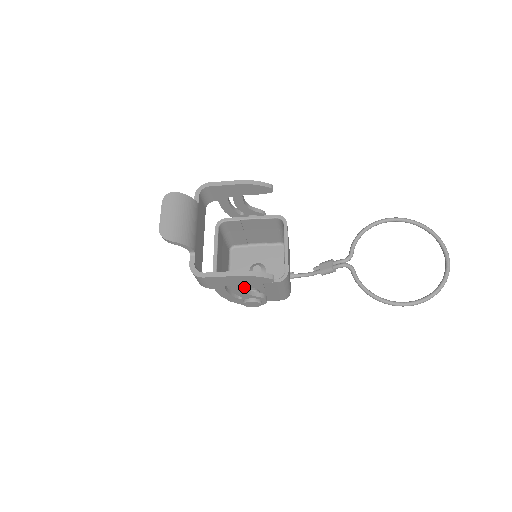
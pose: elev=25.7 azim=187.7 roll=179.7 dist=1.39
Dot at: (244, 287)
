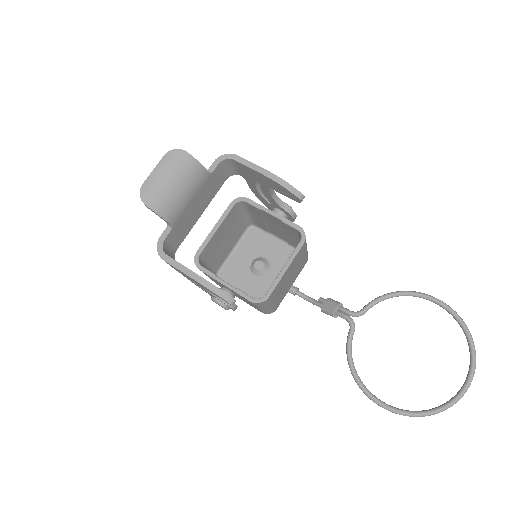
Dot at: occluded
